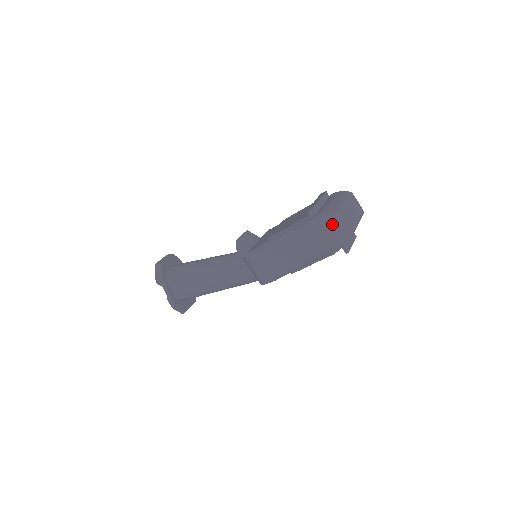
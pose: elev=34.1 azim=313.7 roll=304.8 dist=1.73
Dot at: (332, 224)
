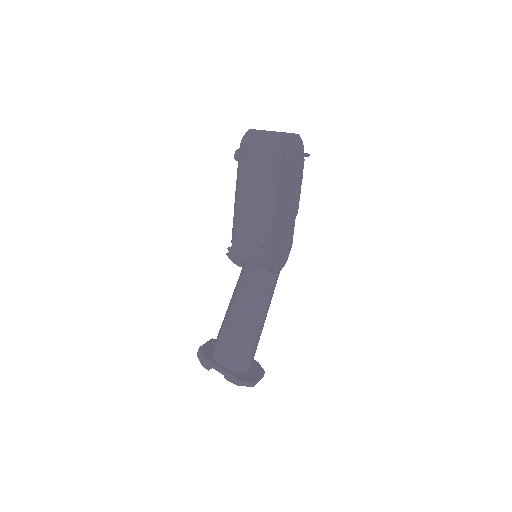
Dot at: (251, 138)
